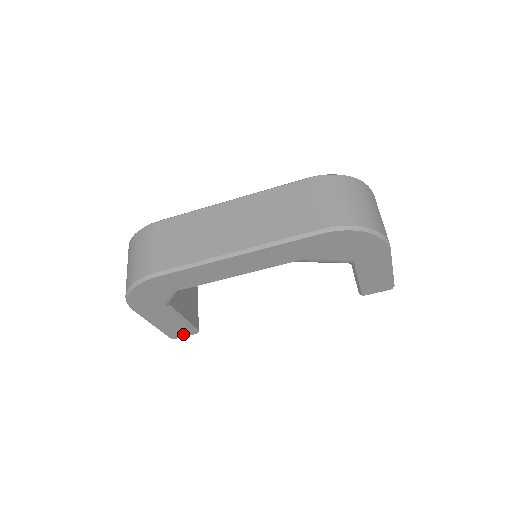
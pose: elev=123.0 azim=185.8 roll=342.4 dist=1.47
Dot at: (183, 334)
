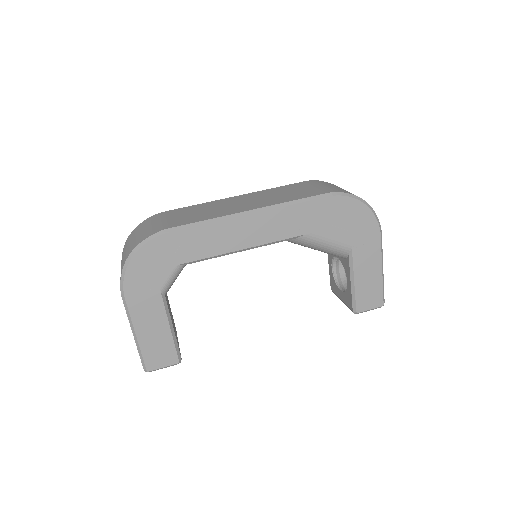
Dot at: (163, 361)
